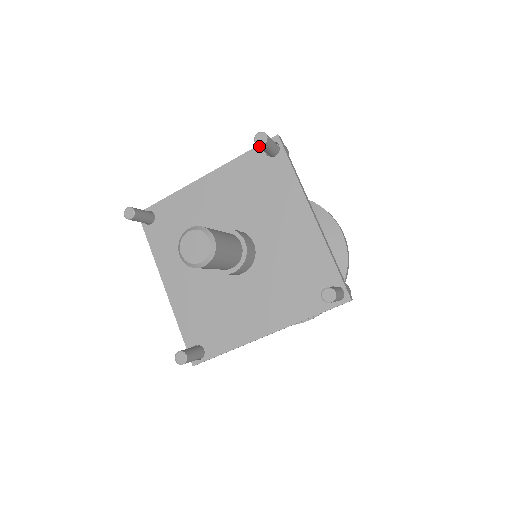
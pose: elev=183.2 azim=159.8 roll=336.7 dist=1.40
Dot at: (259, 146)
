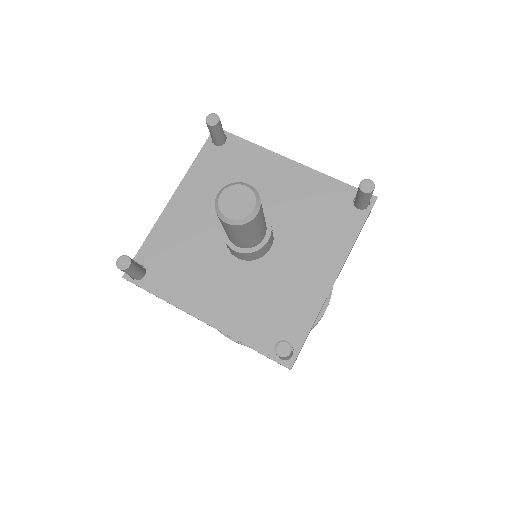
Dot at: (215, 126)
